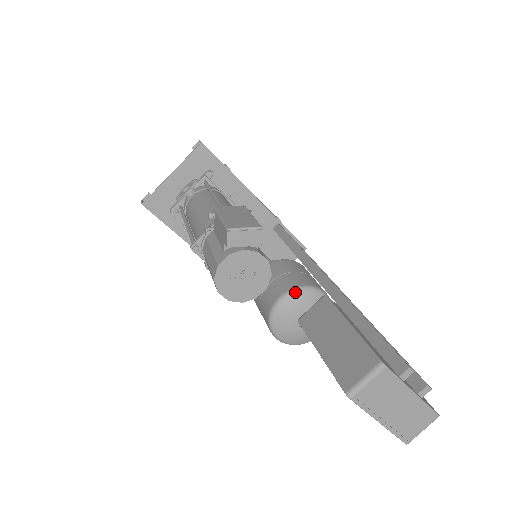
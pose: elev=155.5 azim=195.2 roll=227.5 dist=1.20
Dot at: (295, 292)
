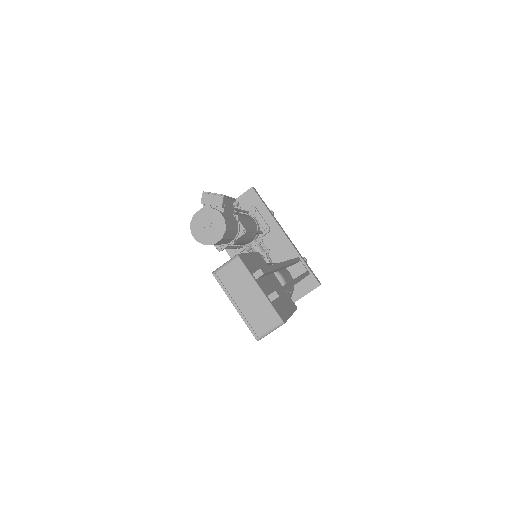
Dot at: occluded
